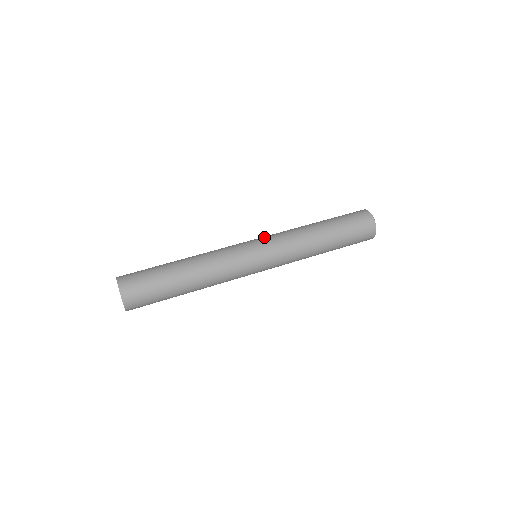
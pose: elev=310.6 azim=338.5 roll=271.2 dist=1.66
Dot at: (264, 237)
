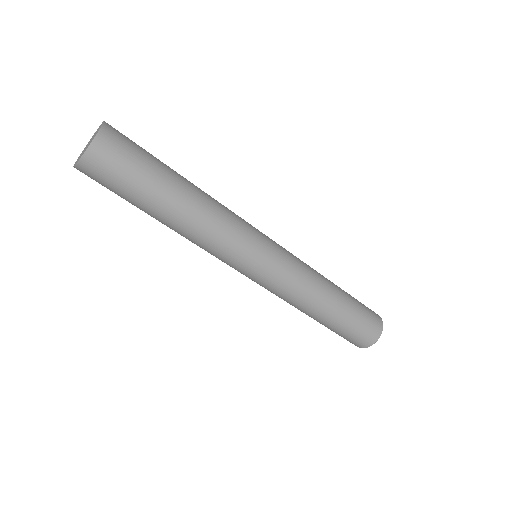
Dot at: occluded
